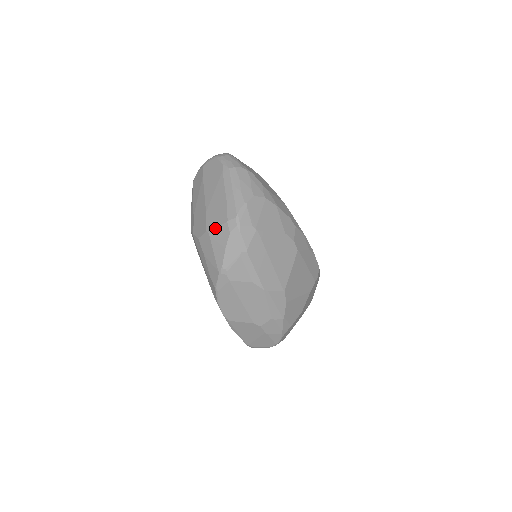
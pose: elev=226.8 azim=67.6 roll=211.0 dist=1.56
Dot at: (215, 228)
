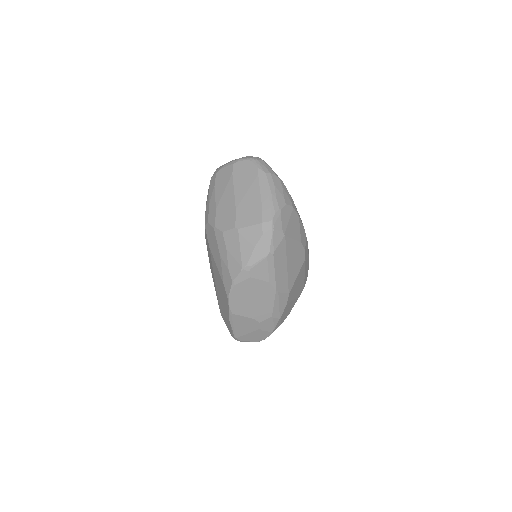
Dot at: (247, 226)
